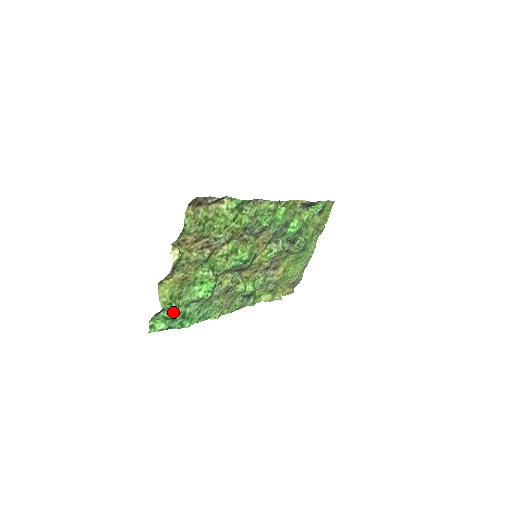
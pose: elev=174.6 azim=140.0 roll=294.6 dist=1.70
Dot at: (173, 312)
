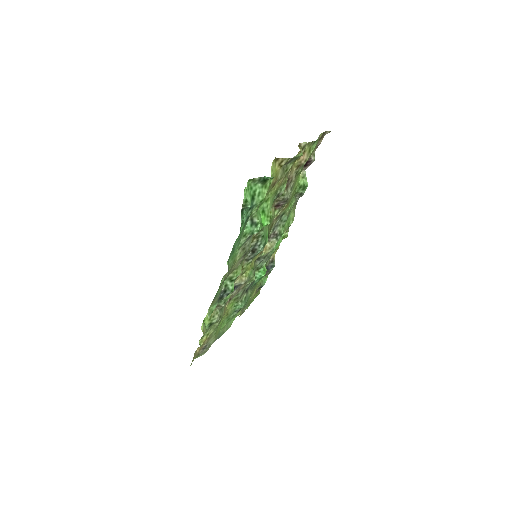
Dot at: (262, 197)
